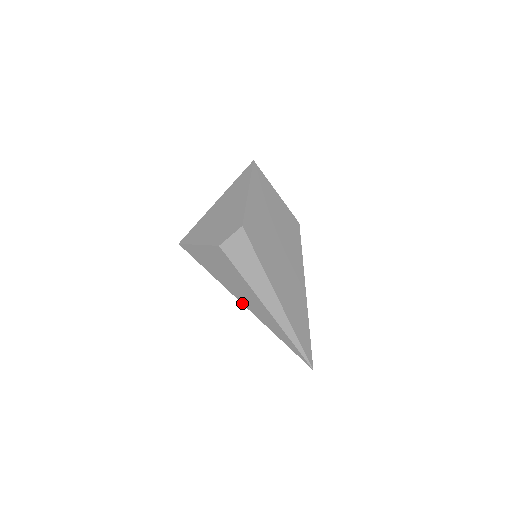
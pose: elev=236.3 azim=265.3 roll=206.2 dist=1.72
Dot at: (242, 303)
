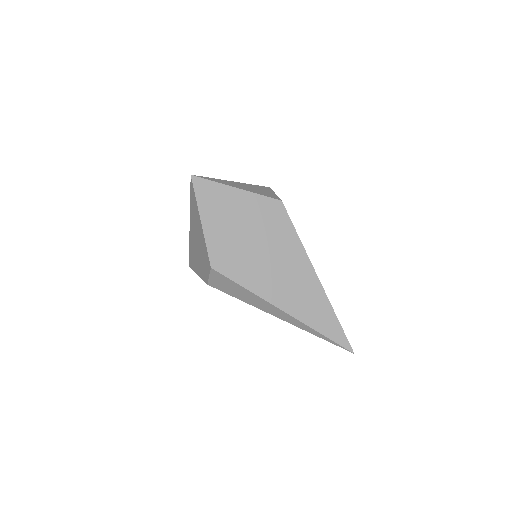
Dot at: occluded
